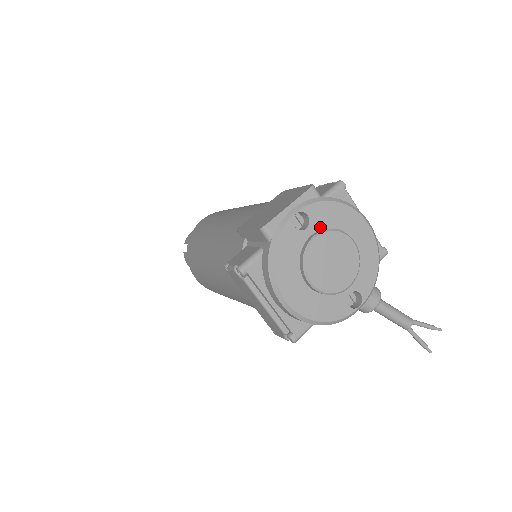
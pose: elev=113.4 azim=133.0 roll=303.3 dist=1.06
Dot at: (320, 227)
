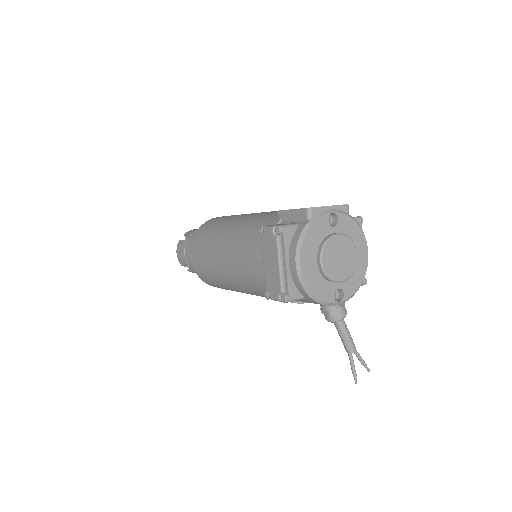
Dot at: (341, 232)
